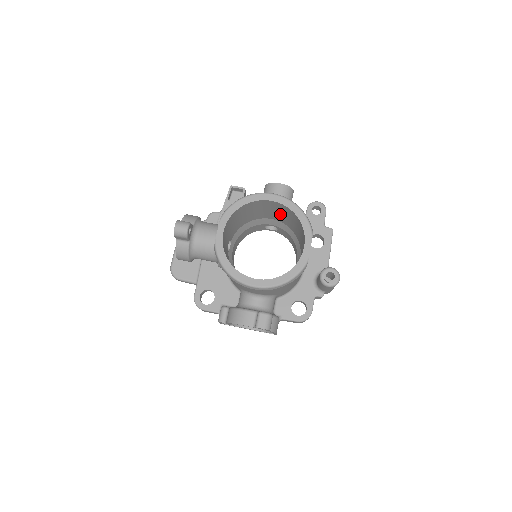
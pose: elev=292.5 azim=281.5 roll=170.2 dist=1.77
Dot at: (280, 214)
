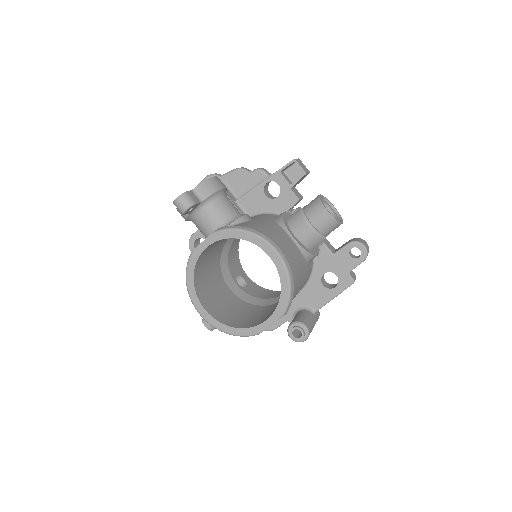
Dot at: occluded
